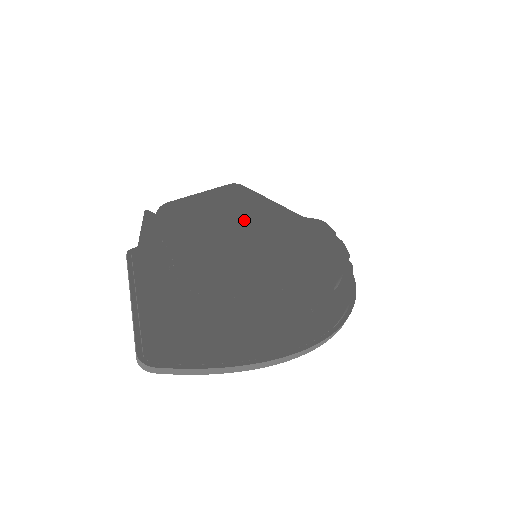
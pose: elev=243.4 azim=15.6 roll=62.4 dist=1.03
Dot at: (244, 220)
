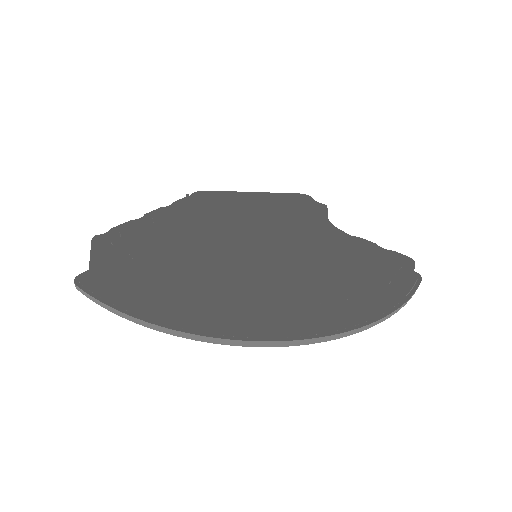
Dot at: (234, 215)
